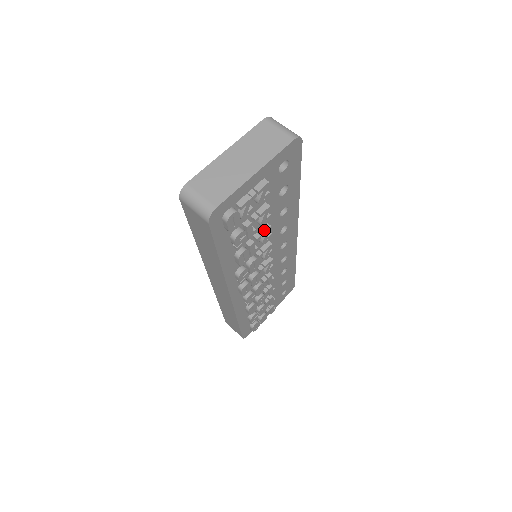
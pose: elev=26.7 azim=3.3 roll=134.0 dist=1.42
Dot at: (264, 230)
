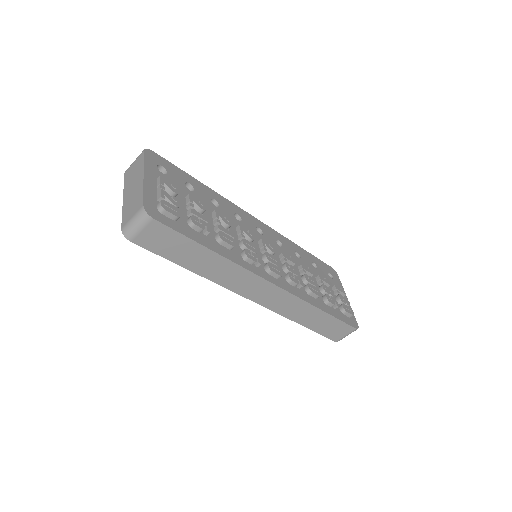
Dot at: (214, 216)
